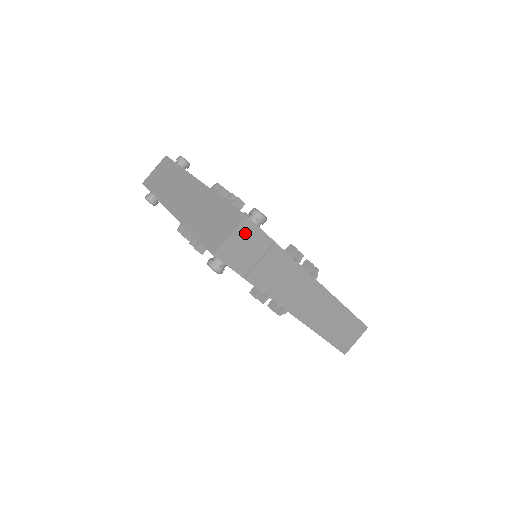
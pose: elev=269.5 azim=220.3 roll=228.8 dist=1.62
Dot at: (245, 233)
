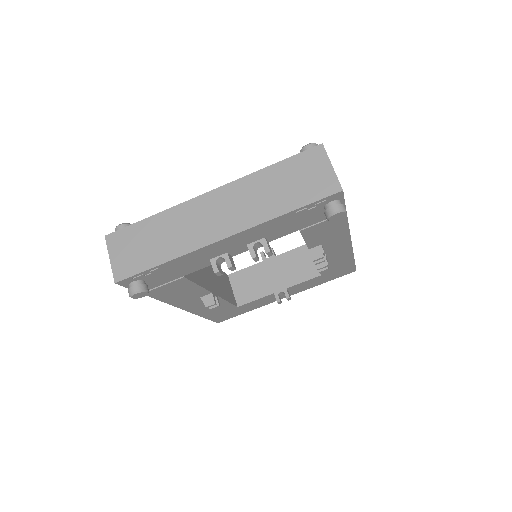
Dot at: occluded
